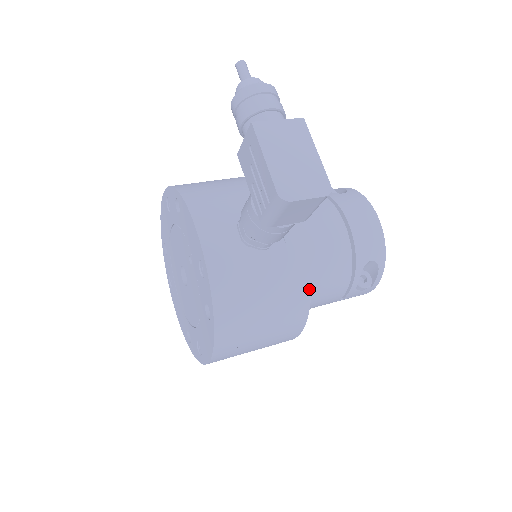
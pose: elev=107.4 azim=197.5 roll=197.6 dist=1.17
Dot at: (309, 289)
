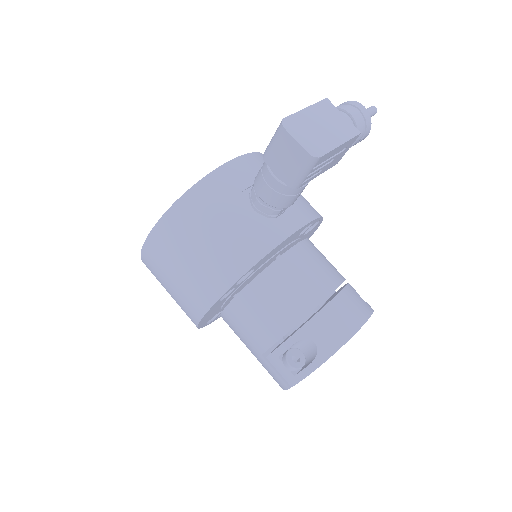
Dot at: (246, 270)
